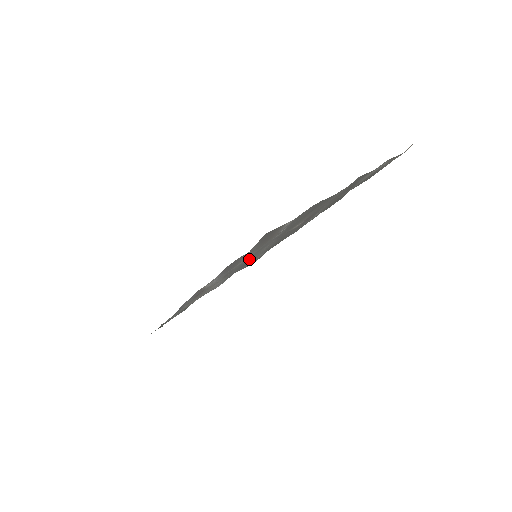
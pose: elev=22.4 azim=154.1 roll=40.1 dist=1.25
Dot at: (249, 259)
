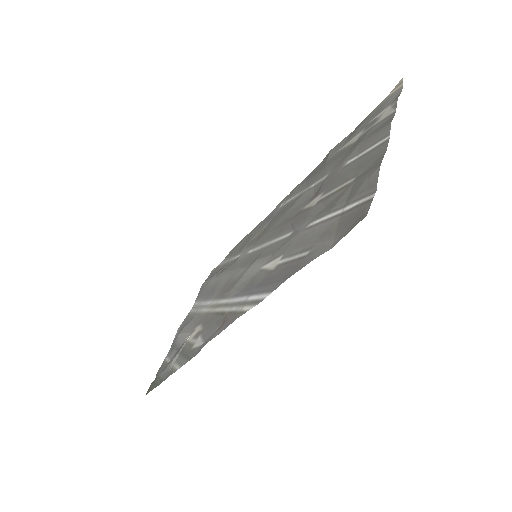
Dot at: (244, 263)
